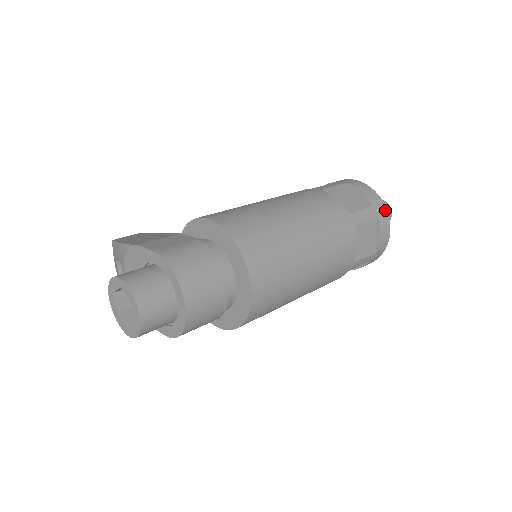
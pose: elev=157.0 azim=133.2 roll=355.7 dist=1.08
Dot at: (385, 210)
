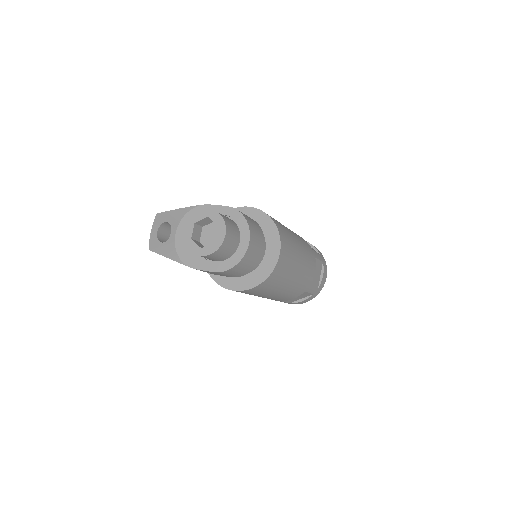
Dot at: (325, 262)
